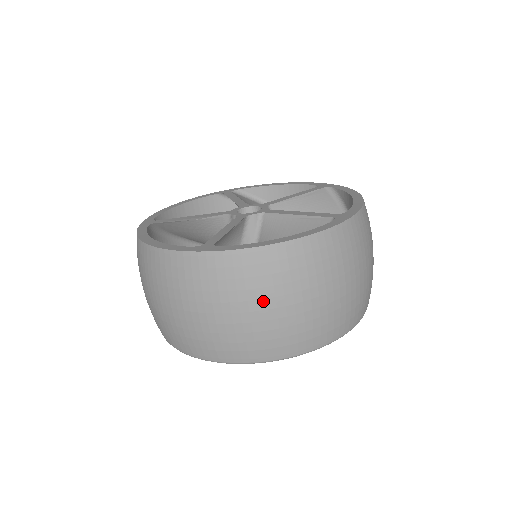
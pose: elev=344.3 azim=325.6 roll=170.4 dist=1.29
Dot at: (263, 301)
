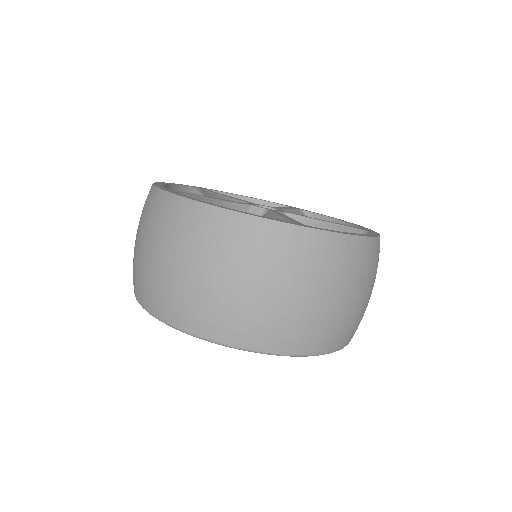
Dot at: (342, 289)
